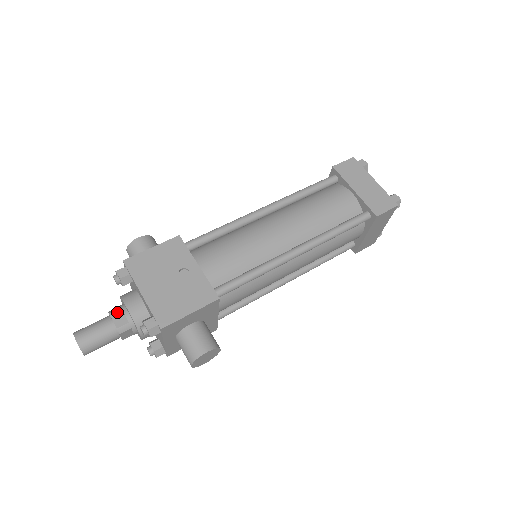
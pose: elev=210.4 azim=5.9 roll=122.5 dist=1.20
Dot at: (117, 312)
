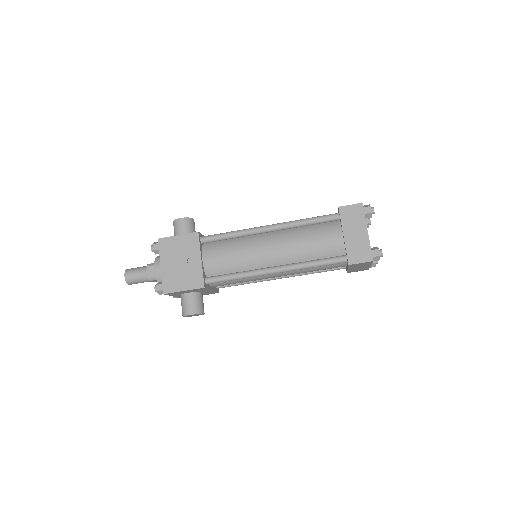
Dot at: (151, 267)
